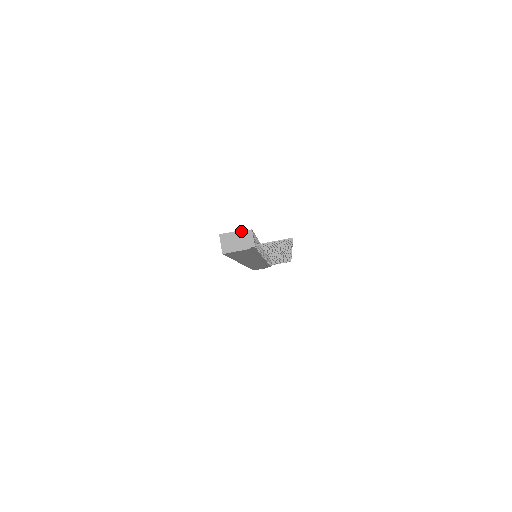
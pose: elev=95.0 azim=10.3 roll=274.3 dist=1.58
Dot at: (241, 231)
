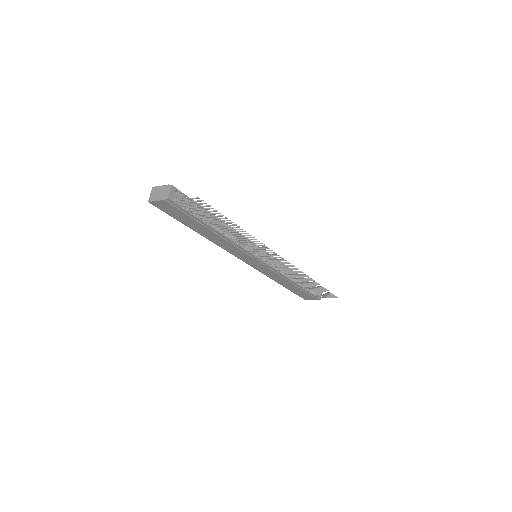
Dot at: (165, 186)
